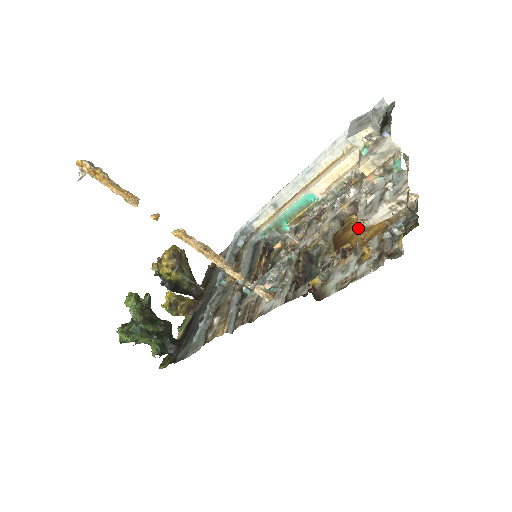
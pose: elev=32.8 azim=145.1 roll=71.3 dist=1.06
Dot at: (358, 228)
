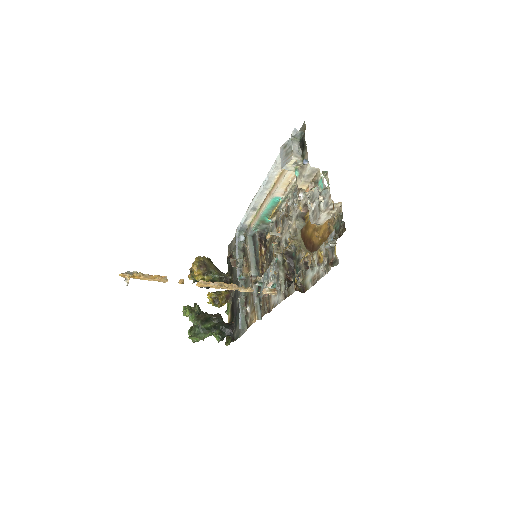
Dot at: (313, 227)
